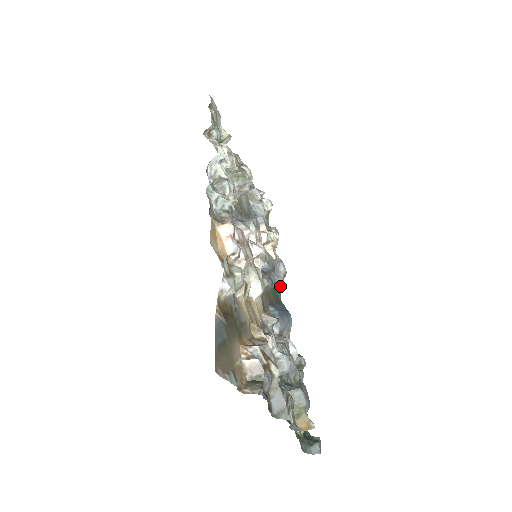
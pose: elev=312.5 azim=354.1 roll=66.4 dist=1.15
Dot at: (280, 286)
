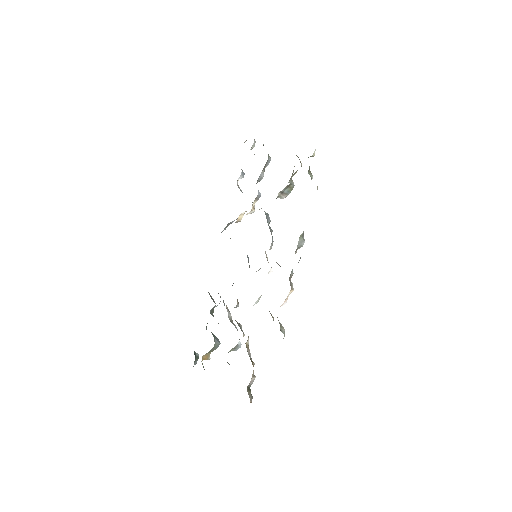
Dot at: occluded
